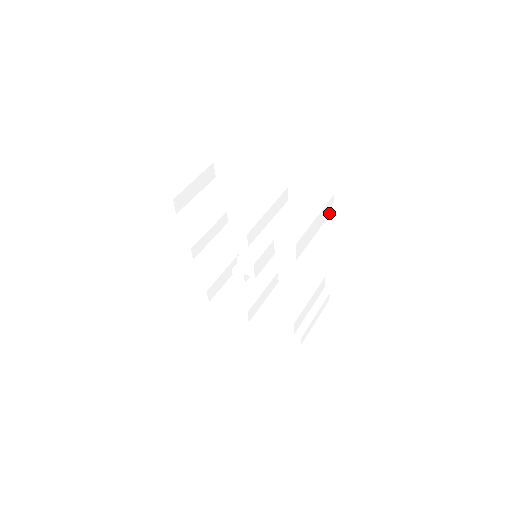
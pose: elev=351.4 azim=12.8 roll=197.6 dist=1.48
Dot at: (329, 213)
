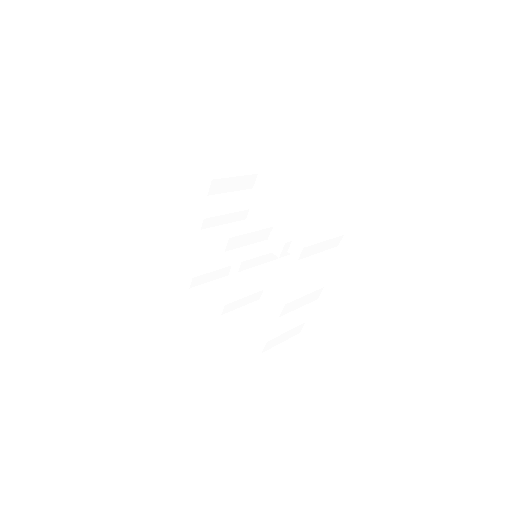
Dot at: (252, 173)
